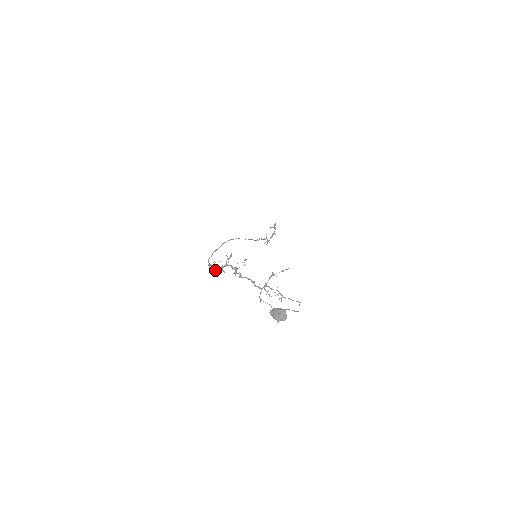
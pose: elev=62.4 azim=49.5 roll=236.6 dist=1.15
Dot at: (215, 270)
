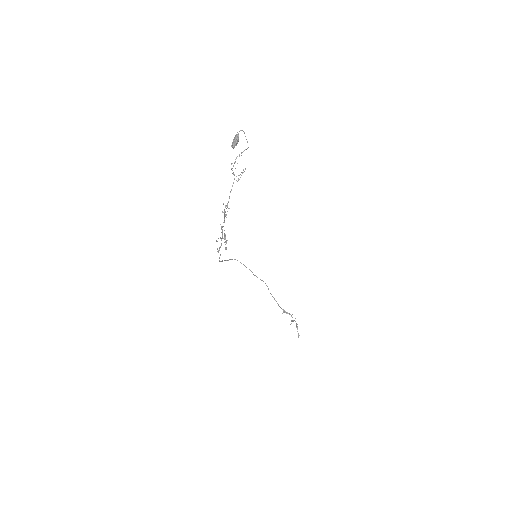
Dot at: occluded
